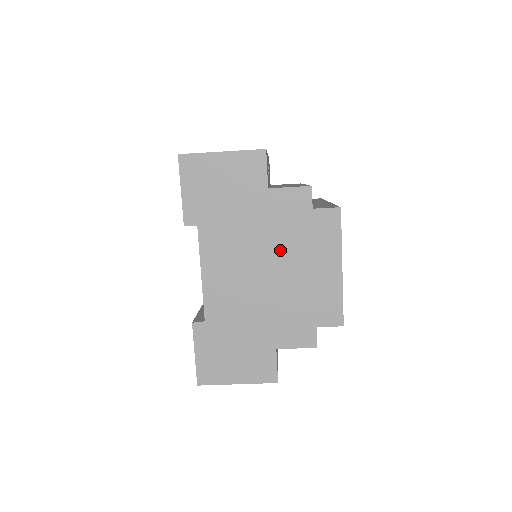
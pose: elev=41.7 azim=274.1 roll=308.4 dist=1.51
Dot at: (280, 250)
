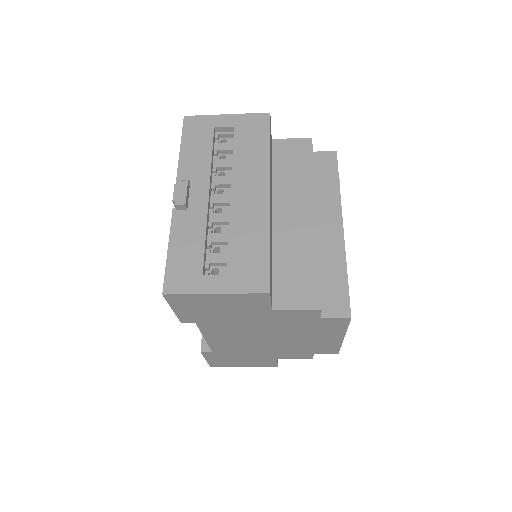
Dot at: (283, 332)
